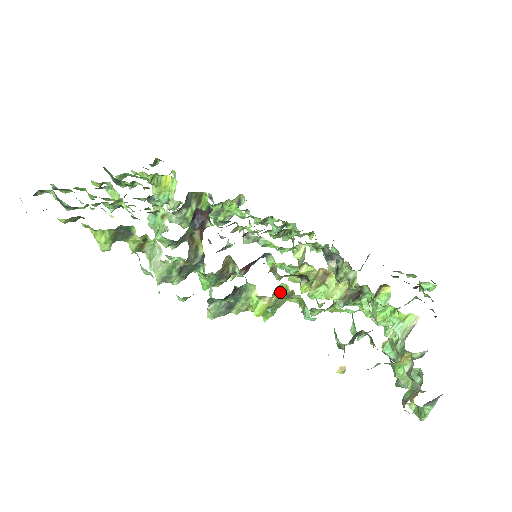
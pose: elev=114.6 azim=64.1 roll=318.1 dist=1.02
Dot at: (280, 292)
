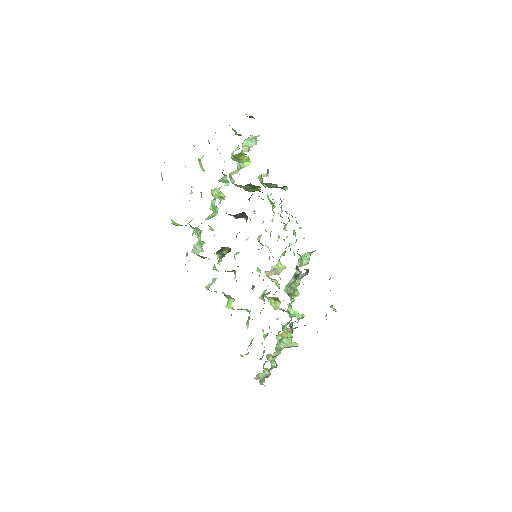
Dot at: (243, 309)
